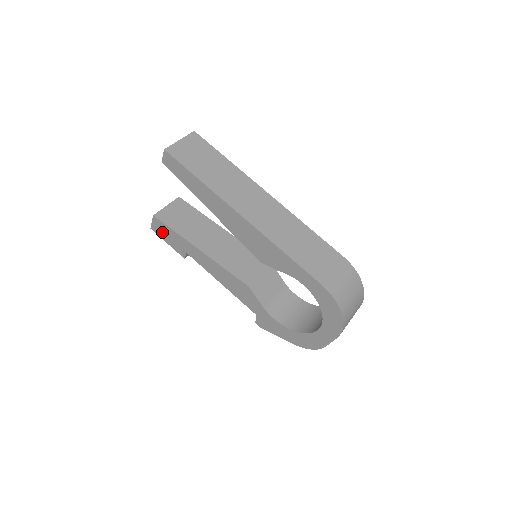
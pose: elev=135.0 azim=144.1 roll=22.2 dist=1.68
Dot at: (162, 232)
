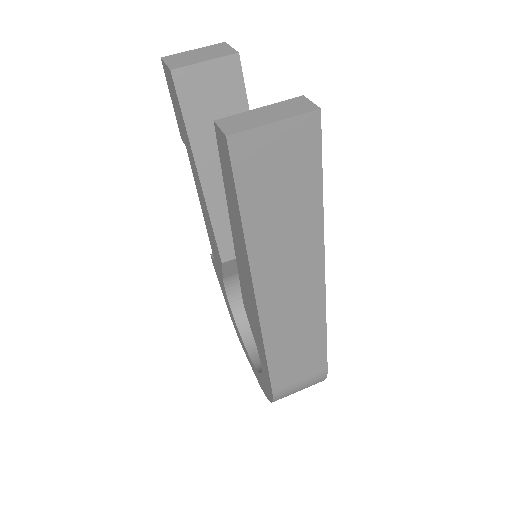
Dot at: (172, 90)
